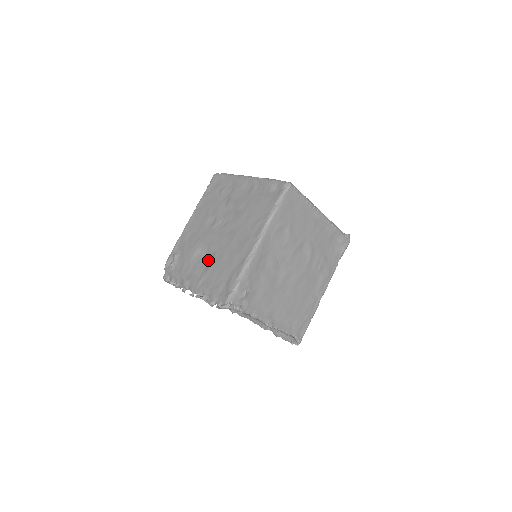
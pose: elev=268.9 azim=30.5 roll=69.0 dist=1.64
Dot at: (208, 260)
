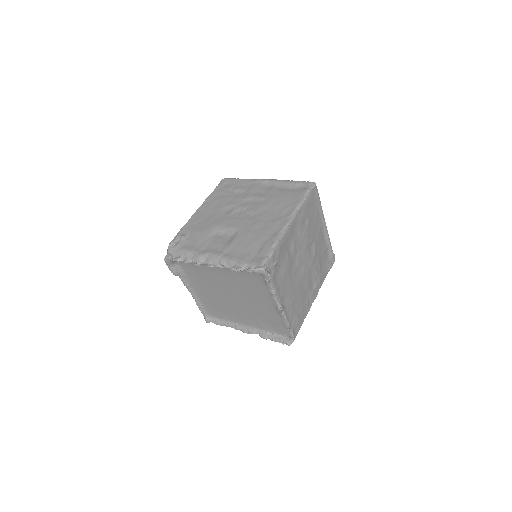
Dot at: (228, 238)
